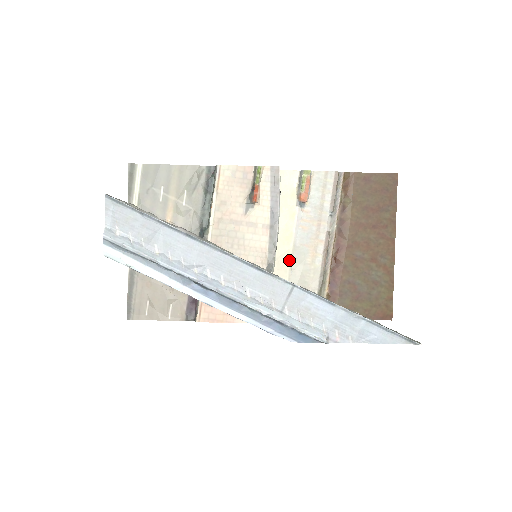
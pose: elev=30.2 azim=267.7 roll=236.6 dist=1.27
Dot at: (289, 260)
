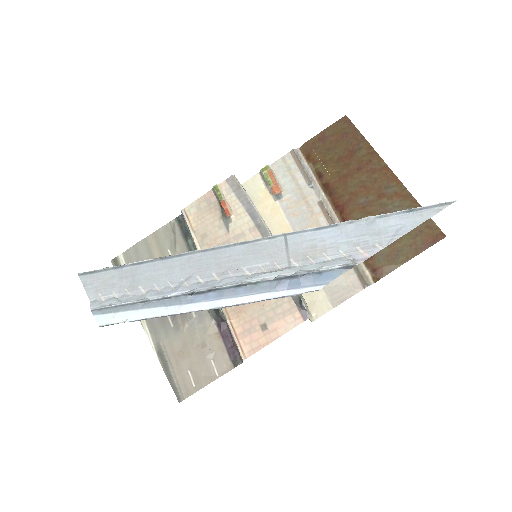
Dot at: occluded
